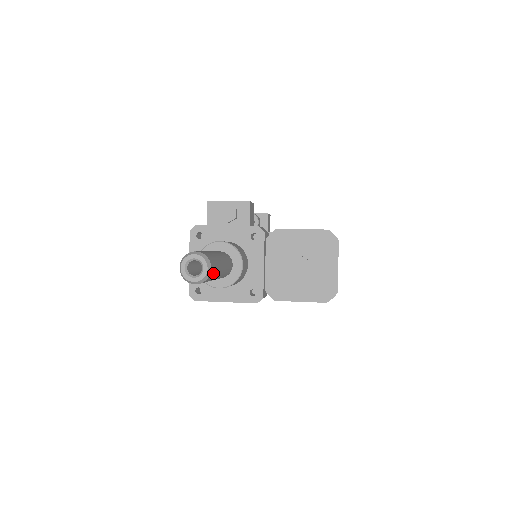
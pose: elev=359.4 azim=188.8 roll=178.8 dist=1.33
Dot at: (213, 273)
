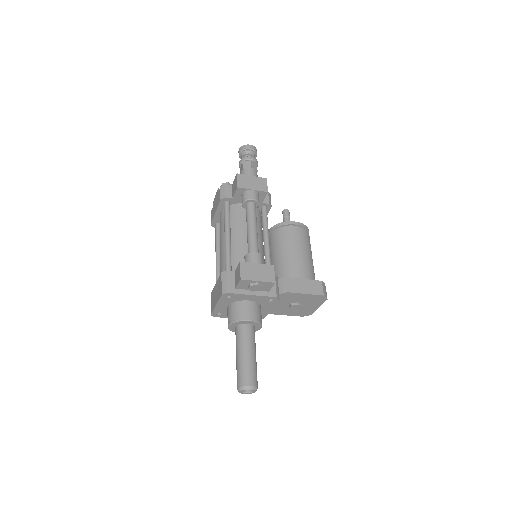
Dot at: occluded
